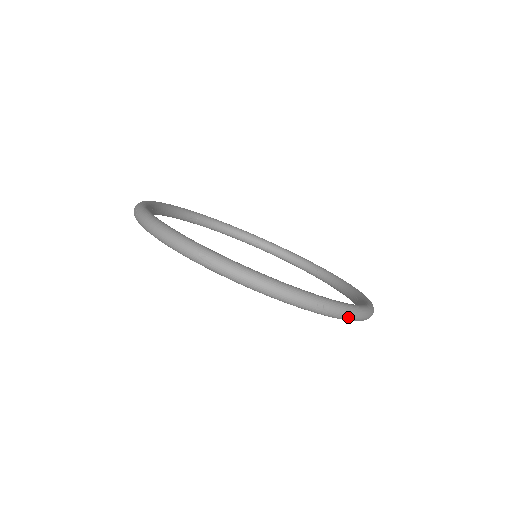
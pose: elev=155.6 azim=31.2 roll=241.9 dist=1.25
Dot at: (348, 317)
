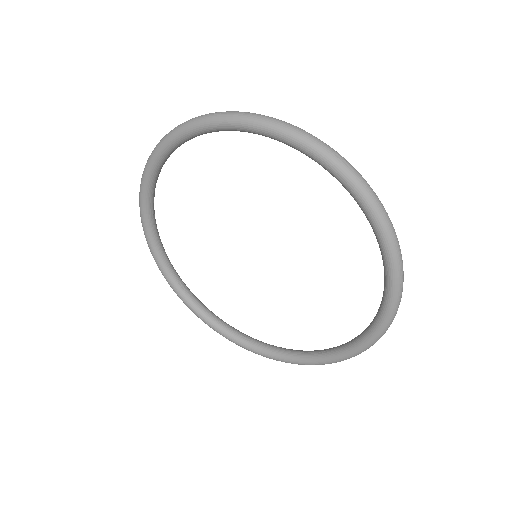
Dot at: (397, 308)
